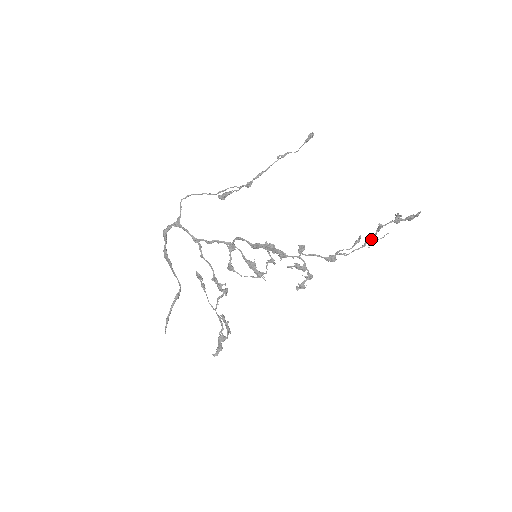
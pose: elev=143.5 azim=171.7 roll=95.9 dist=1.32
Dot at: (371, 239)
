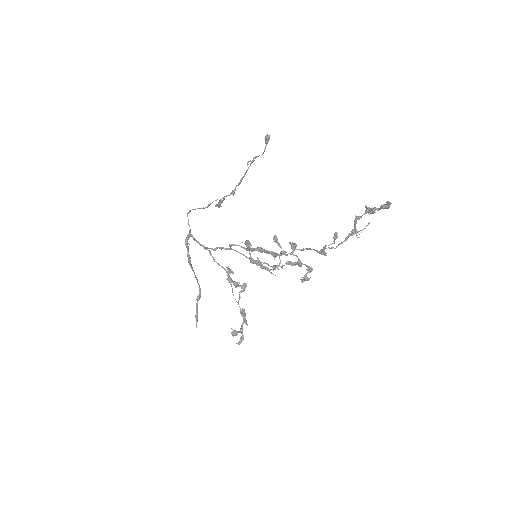
Dot at: (352, 232)
